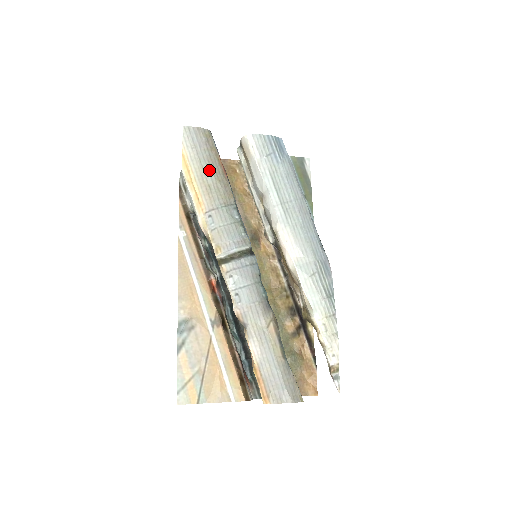
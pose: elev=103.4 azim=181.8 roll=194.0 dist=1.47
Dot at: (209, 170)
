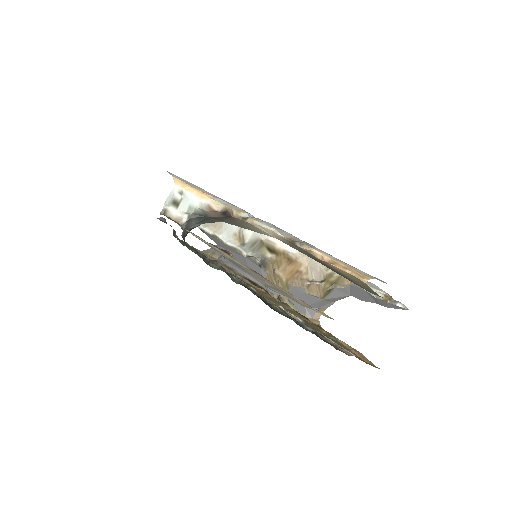
Dot at: occluded
